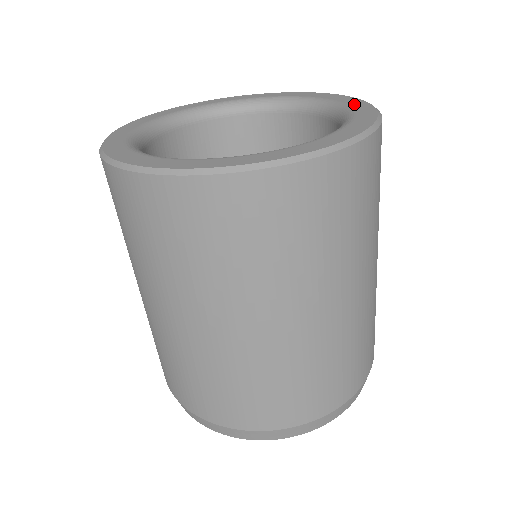
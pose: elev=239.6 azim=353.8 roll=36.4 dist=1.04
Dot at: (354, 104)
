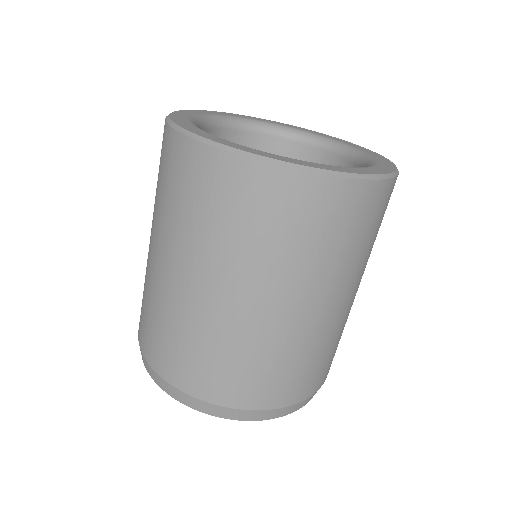
Dot at: (379, 168)
